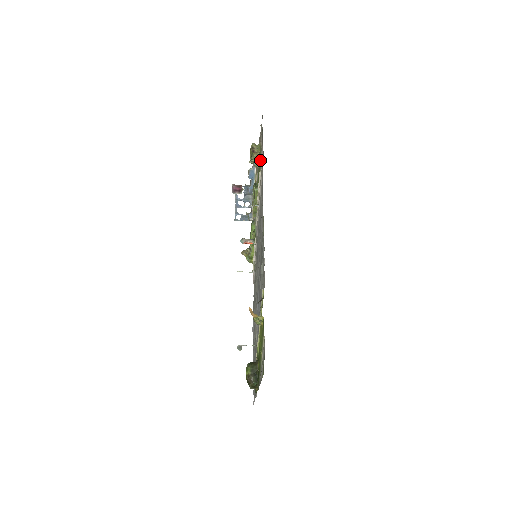
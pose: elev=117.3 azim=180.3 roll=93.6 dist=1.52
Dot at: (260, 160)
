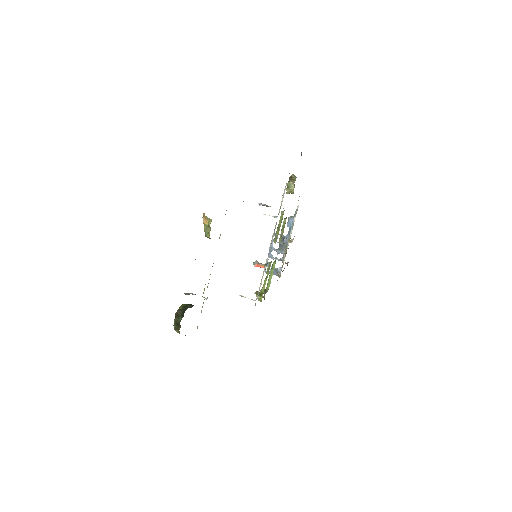
Dot at: occluded
